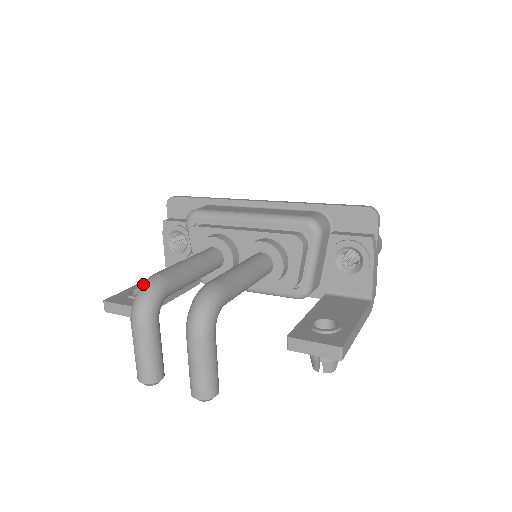
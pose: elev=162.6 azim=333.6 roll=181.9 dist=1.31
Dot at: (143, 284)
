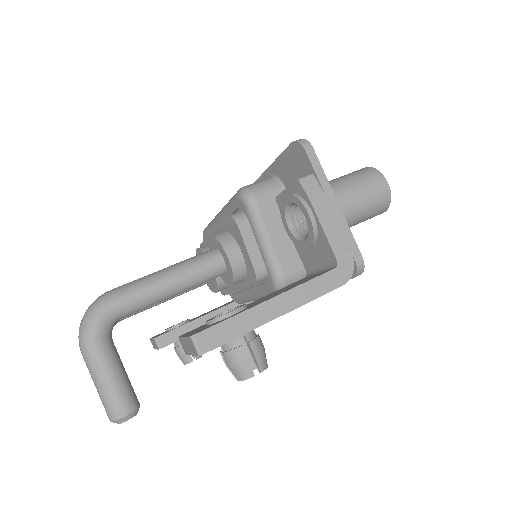
Dot at: occluded
